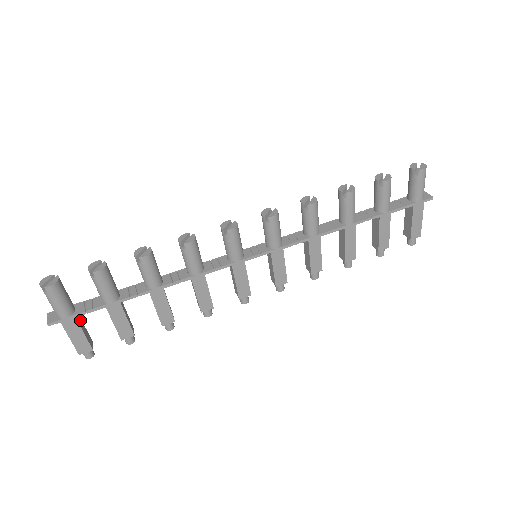
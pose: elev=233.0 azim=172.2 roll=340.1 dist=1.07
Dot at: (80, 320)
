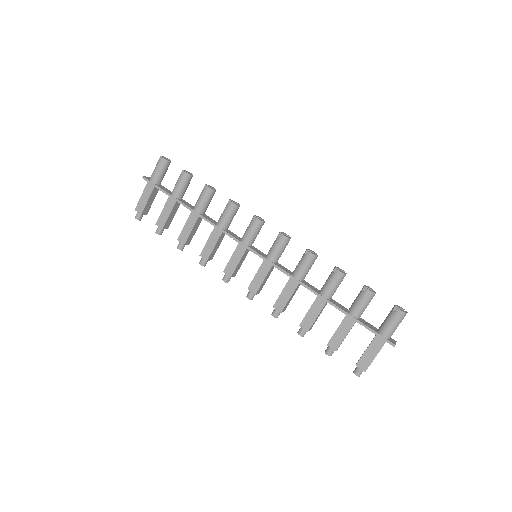
Dot at: (155, 195)
